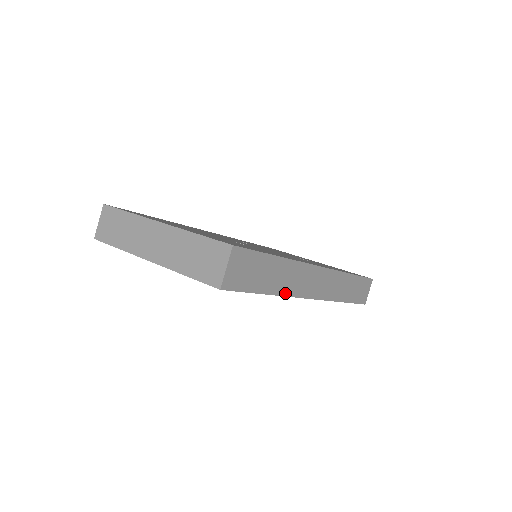
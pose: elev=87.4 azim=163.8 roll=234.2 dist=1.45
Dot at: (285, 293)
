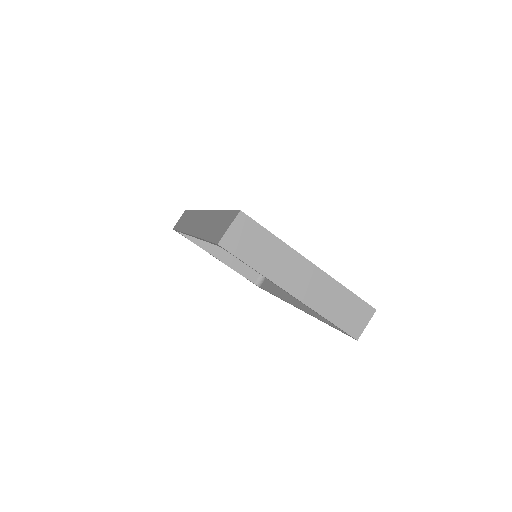
Dot at: occluded
